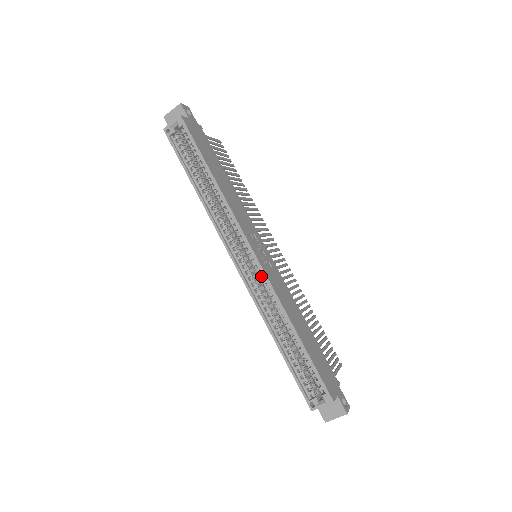
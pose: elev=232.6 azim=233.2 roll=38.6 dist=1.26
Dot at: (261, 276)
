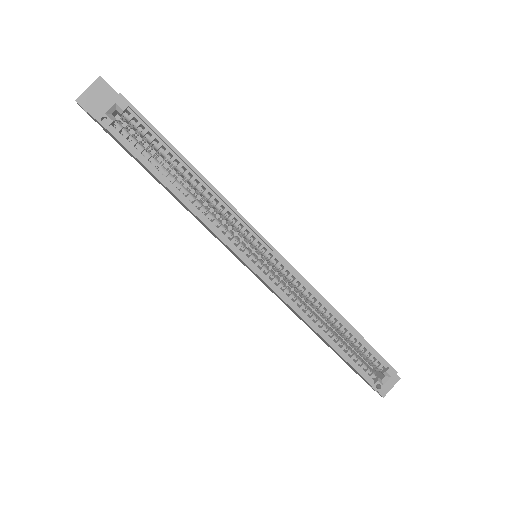
Dot at: (290, 275)
